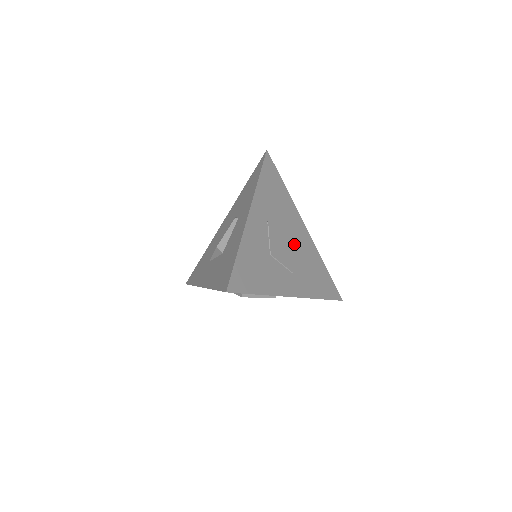
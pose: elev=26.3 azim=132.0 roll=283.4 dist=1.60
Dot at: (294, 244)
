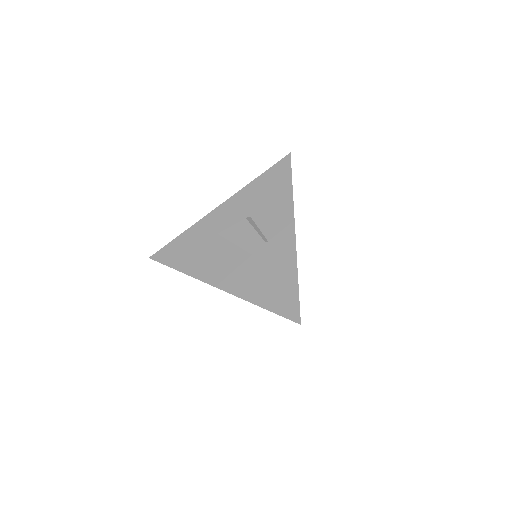
Dot at: occluded
